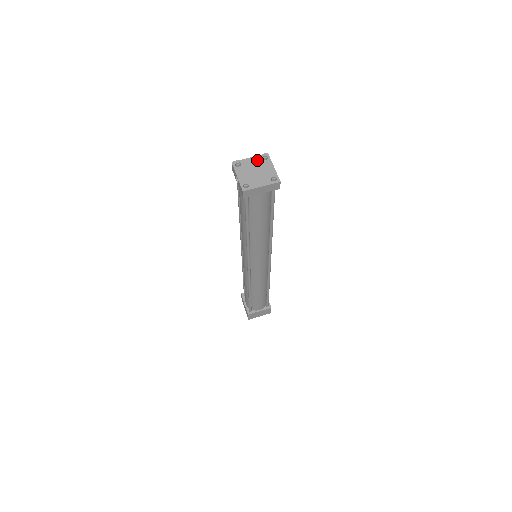
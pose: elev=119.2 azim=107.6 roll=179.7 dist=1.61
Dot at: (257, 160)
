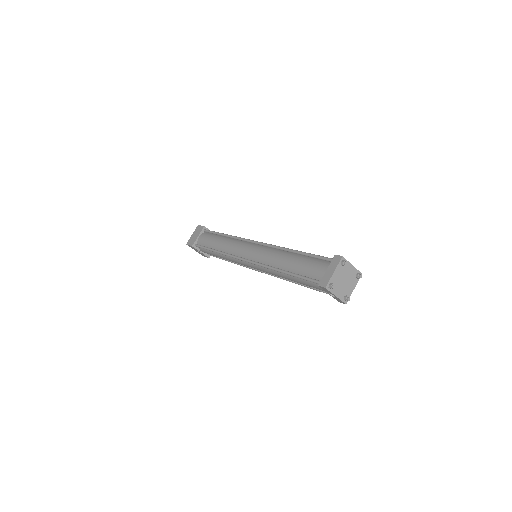
Dot at: (340, 270)
